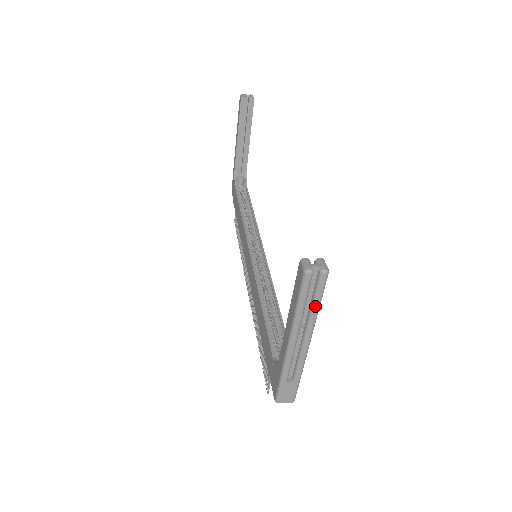
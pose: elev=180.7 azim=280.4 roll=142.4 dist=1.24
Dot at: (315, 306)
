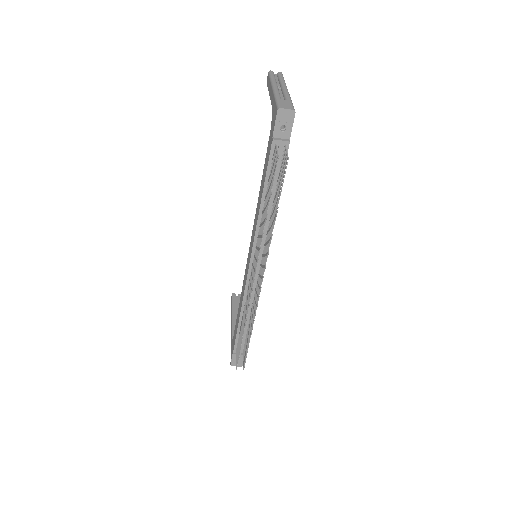
Dot at: (281, 79)
